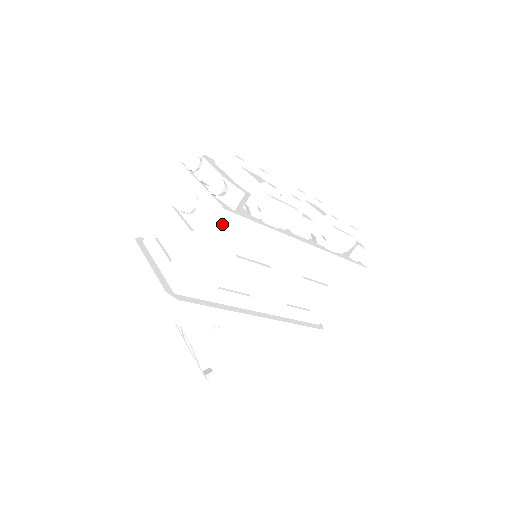
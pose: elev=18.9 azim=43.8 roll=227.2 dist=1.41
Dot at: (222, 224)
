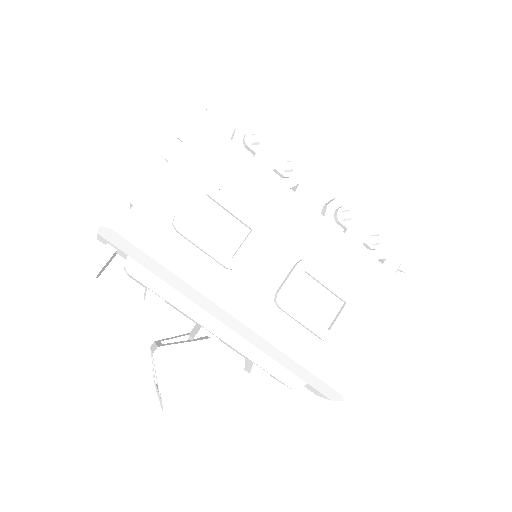
Dot at: (195, 132)
